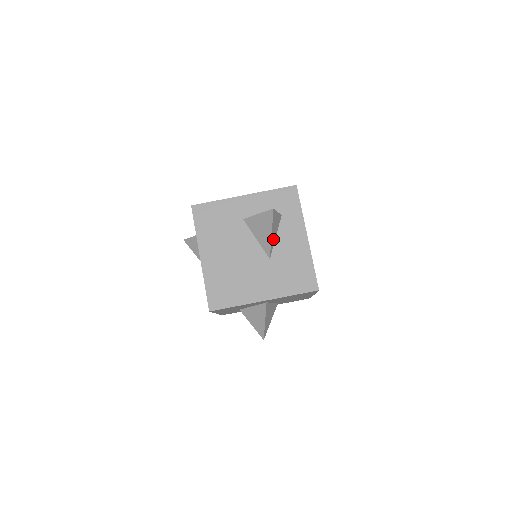
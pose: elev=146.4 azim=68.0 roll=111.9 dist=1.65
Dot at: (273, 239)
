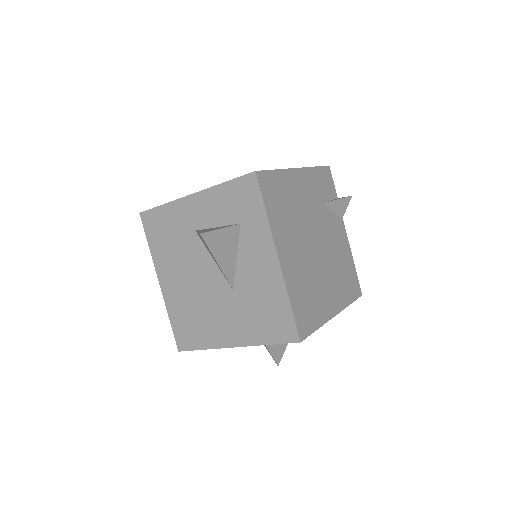
Dot at: (229, 264)
